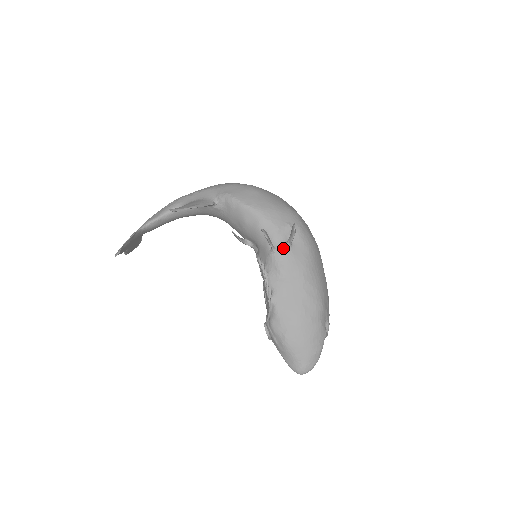
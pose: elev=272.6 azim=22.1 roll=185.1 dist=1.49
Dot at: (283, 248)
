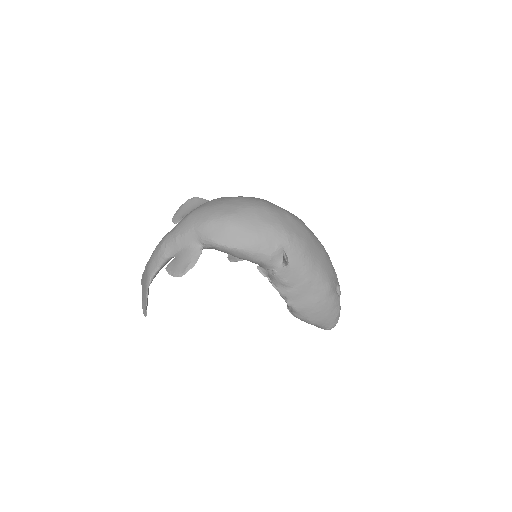
Dot at: (281, 269)
